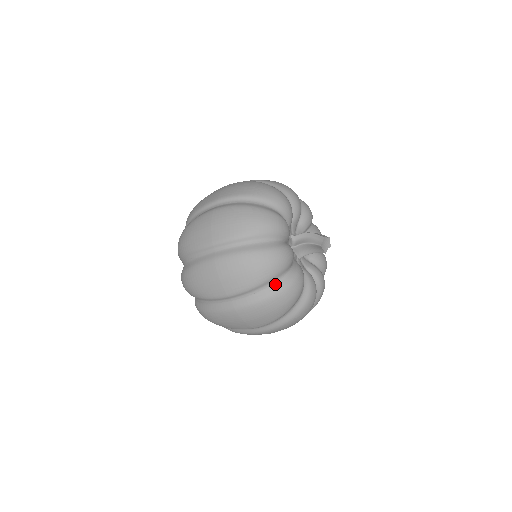
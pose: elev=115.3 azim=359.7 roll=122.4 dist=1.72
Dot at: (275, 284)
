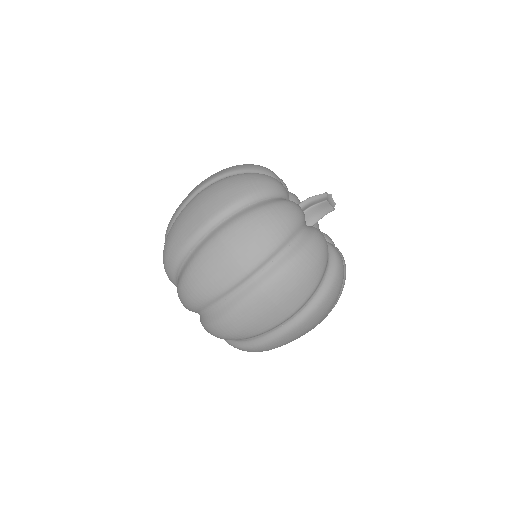
Dot at: (297, 241)
